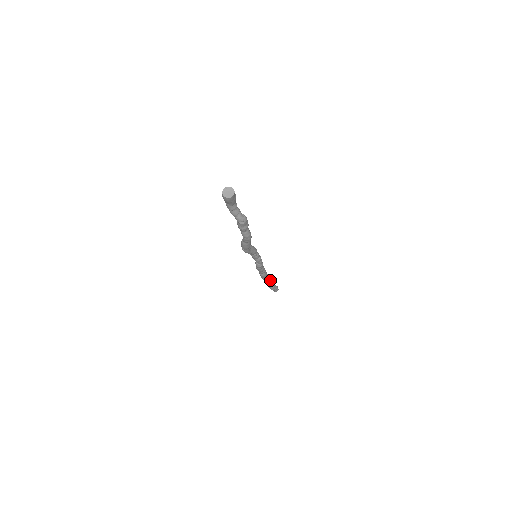
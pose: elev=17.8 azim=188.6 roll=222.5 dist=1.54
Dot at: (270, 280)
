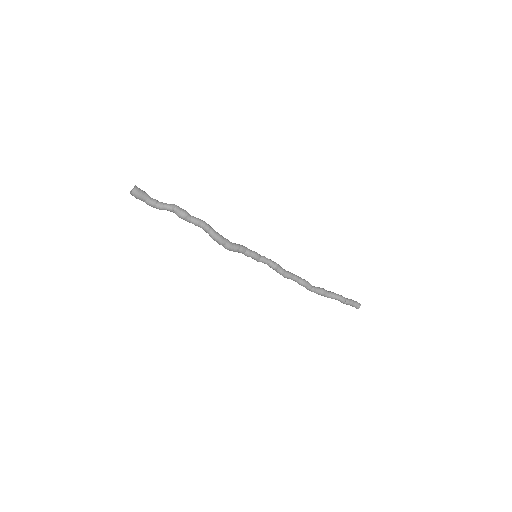
Dot at: (327, 292)
